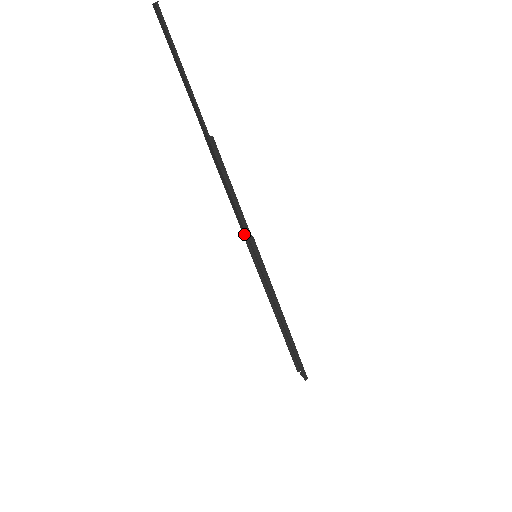
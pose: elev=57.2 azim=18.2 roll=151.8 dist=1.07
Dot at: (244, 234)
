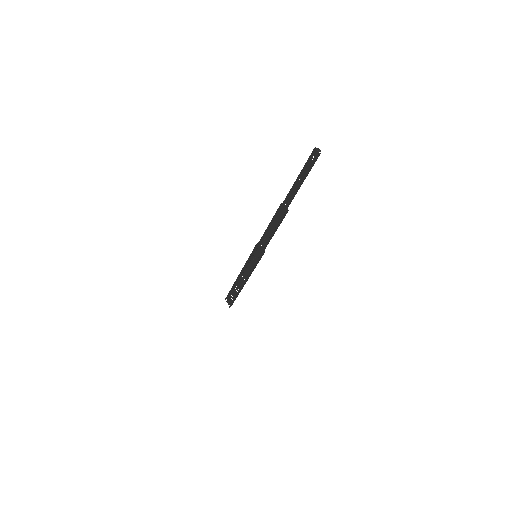
Dot at: (259, 247)
